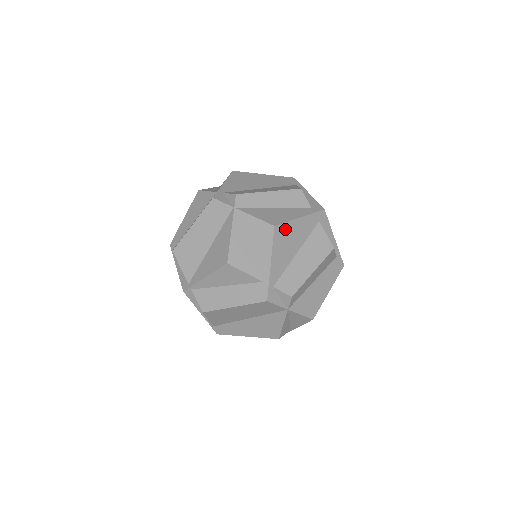
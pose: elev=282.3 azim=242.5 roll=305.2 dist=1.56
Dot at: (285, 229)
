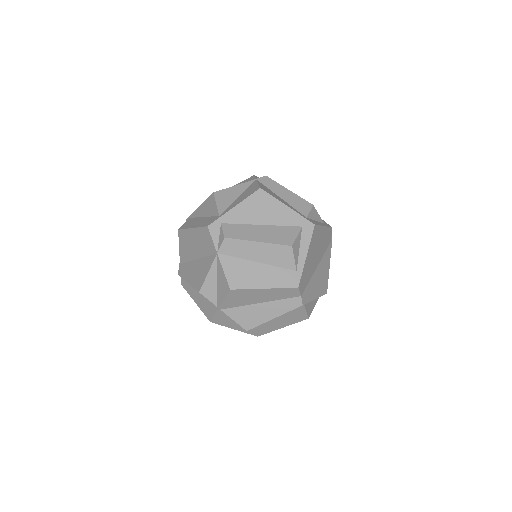
Dot at: (267, 199)
